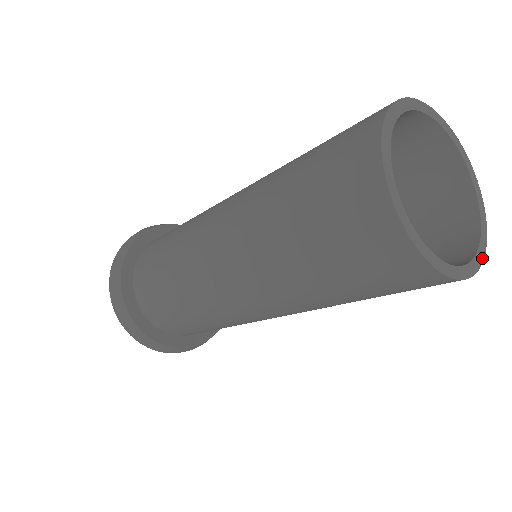
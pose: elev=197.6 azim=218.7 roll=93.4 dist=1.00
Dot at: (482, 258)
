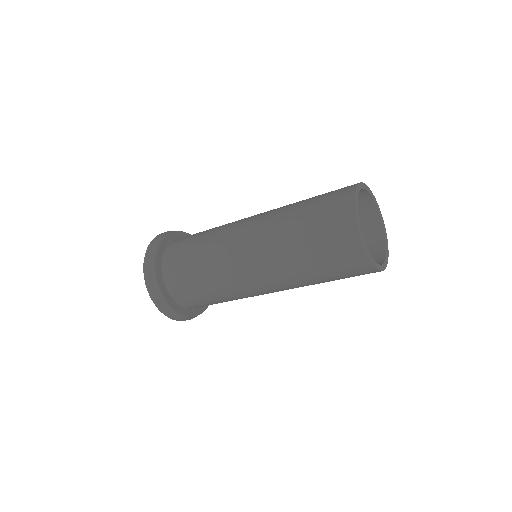
Dot at: occluded
